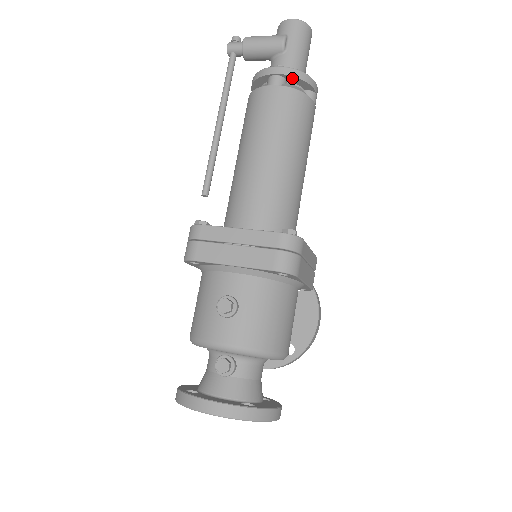
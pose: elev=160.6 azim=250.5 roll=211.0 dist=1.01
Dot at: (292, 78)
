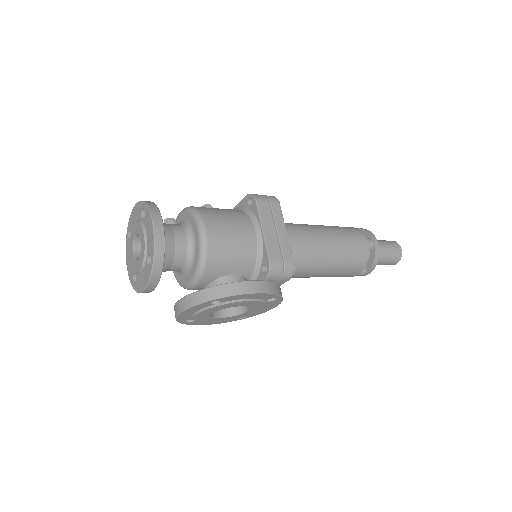
Dot at: occluded
